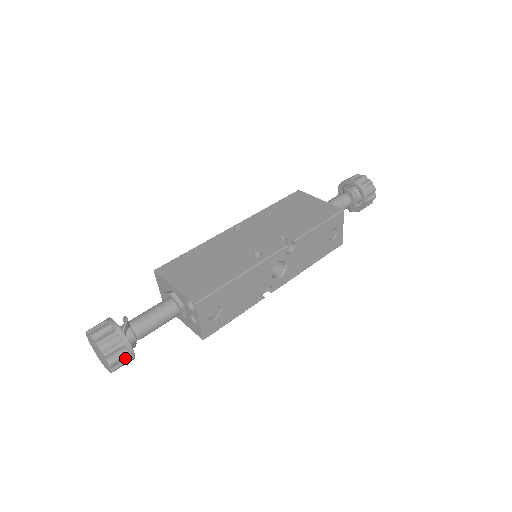
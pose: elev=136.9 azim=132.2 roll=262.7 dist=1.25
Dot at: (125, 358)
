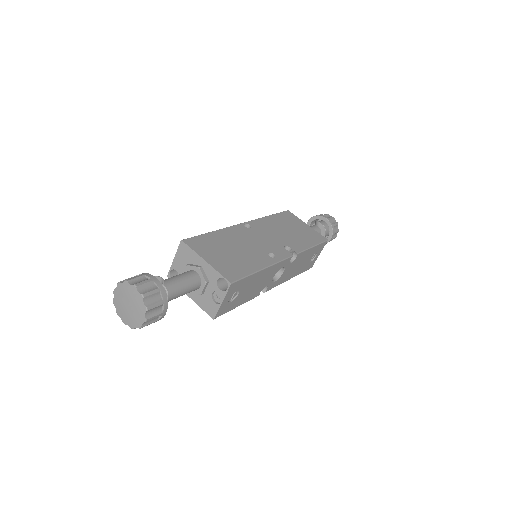
Dot at: (156, 317)
